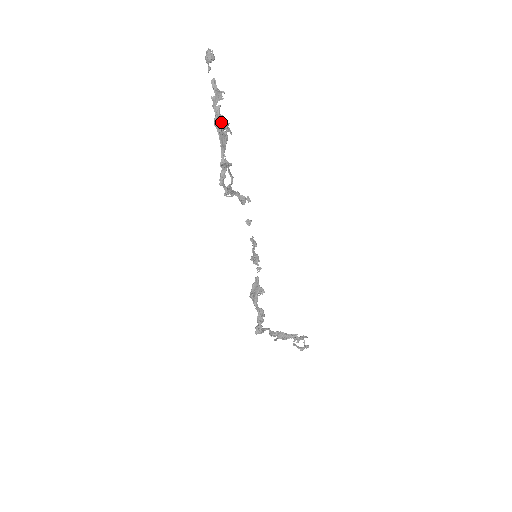
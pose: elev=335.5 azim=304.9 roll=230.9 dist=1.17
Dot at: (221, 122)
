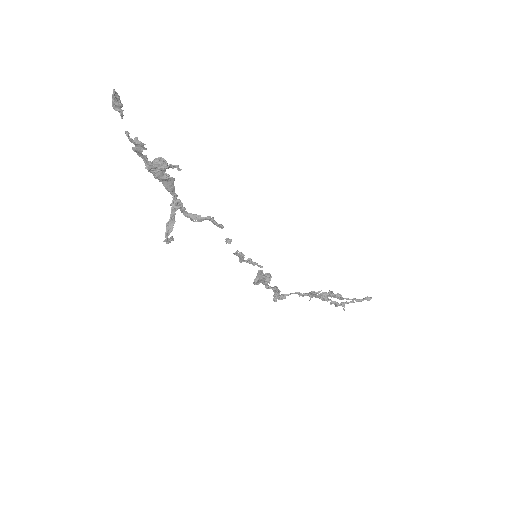
Dot at: (156, 168)
